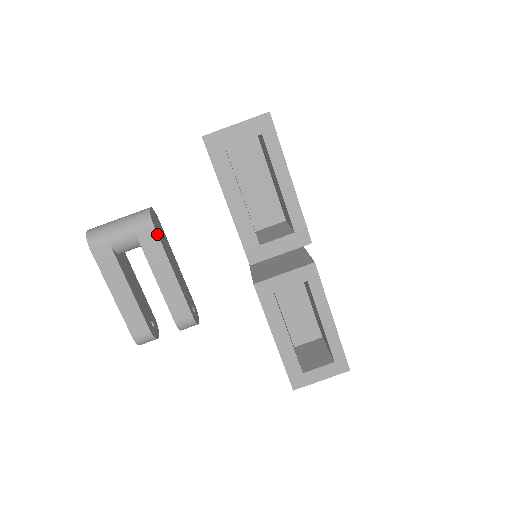
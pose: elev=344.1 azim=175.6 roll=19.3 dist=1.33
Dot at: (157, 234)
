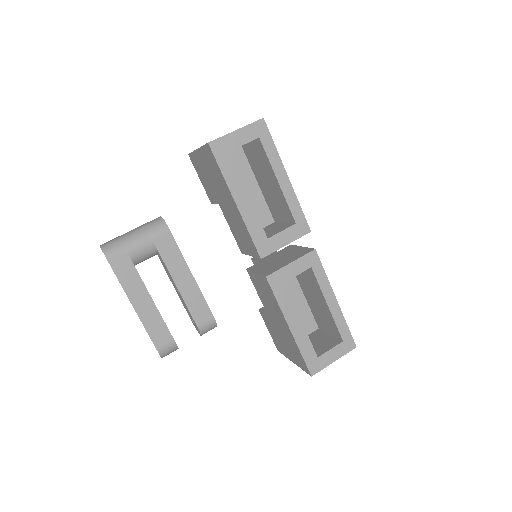
Dot at: (174, 239)
